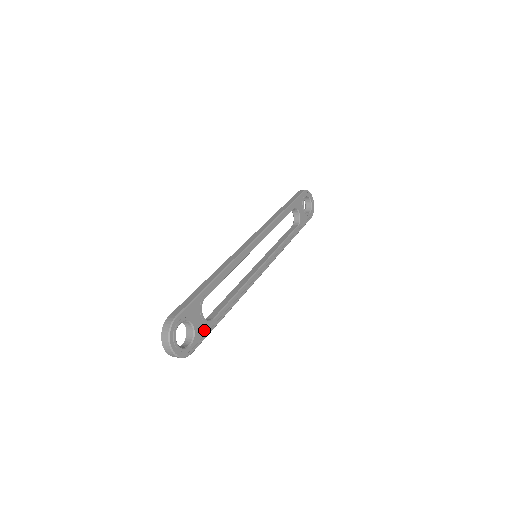
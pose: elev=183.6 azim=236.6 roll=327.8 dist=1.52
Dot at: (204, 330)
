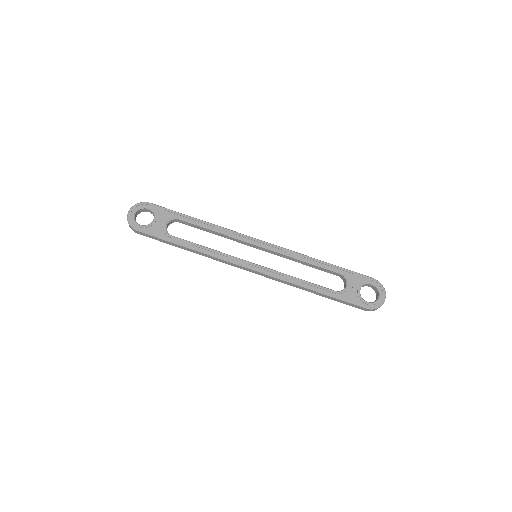
Dot at: (158, 232)
